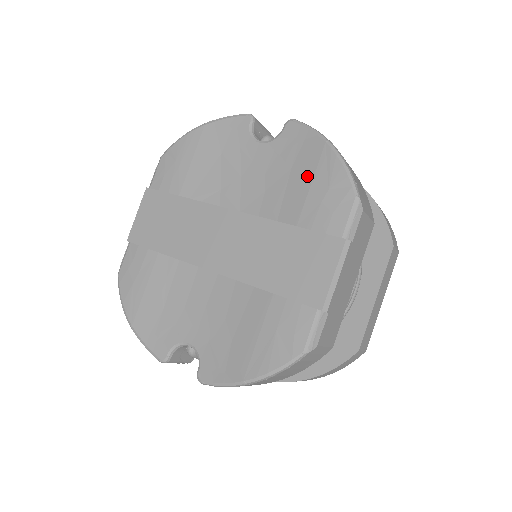
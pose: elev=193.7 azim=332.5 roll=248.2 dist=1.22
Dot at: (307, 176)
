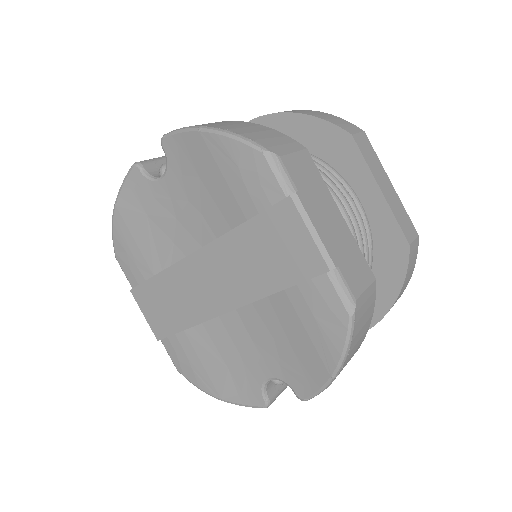
Dot at: (214, 173)
